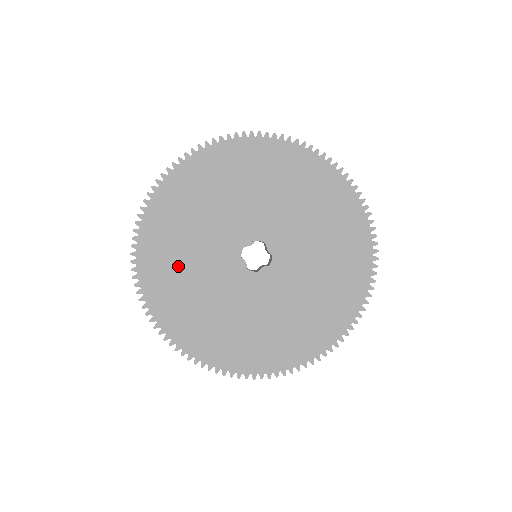
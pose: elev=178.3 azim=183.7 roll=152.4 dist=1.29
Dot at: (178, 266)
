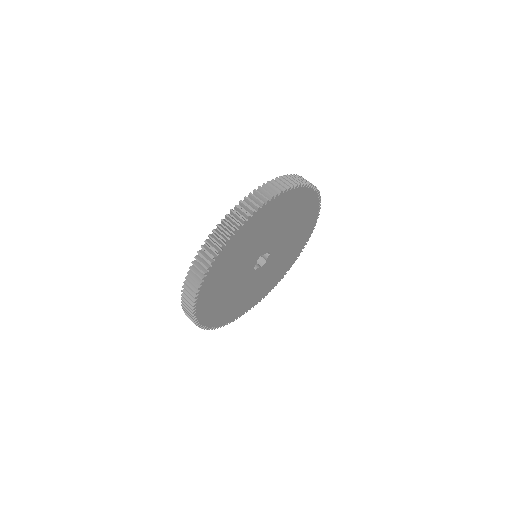
Dot at: (231, 263)
